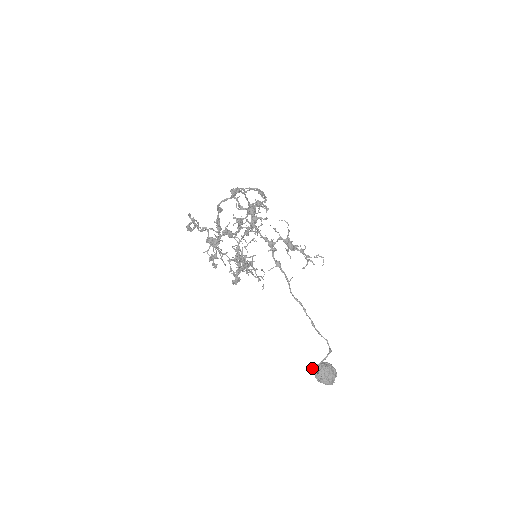
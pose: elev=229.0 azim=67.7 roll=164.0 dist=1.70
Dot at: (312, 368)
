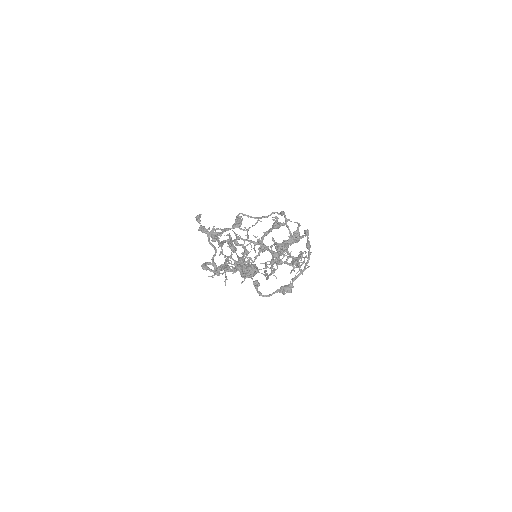
Dot at: (243, 274)
